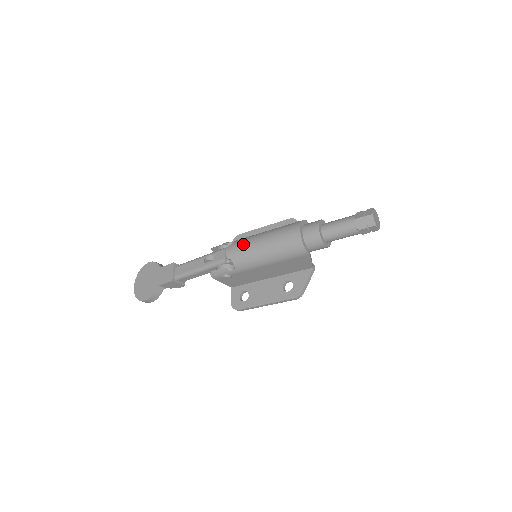
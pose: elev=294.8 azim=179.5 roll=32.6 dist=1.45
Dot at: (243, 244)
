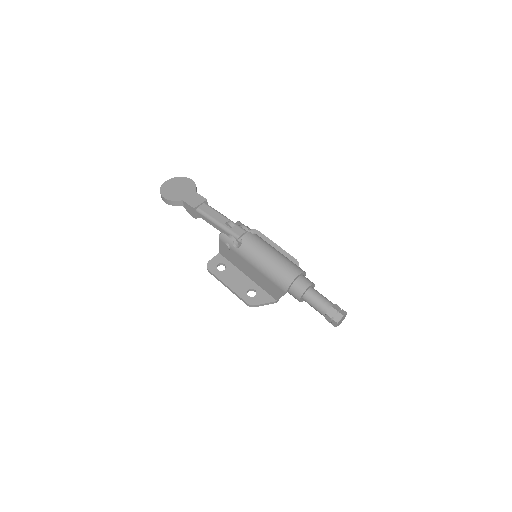
Dot at: (259, 242)
